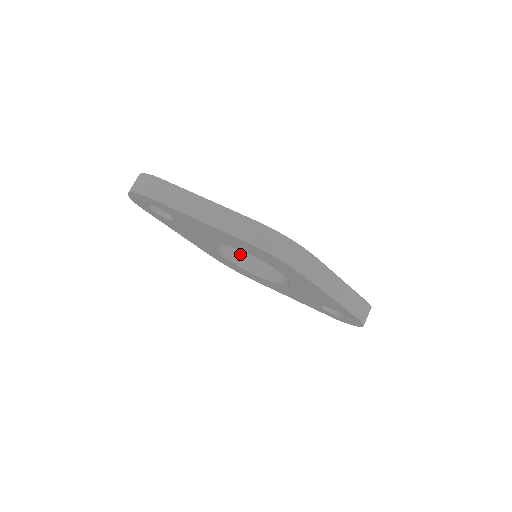
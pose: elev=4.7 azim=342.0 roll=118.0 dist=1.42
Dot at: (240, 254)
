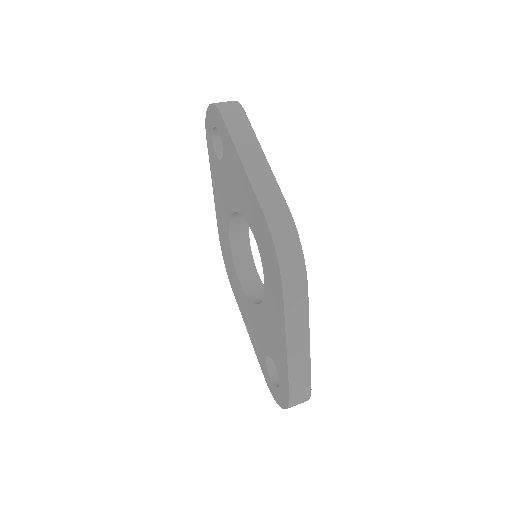
Dot at: (243, 250)
